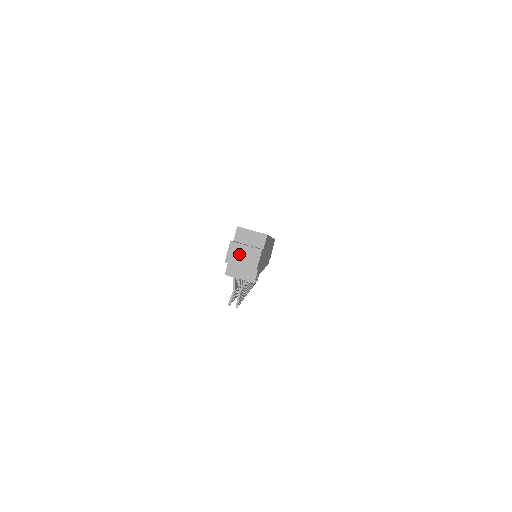
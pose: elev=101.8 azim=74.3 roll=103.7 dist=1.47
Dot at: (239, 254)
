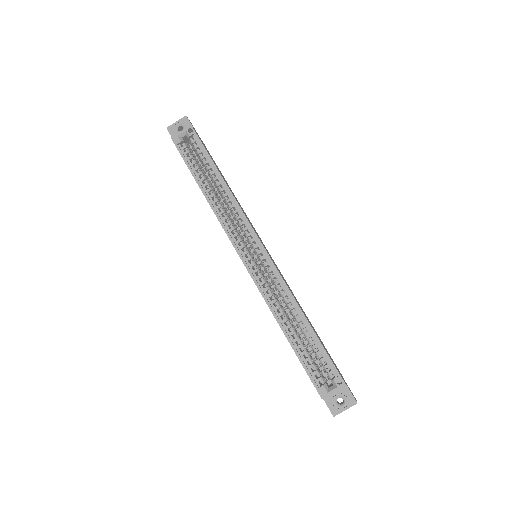
Dot at: occluded
